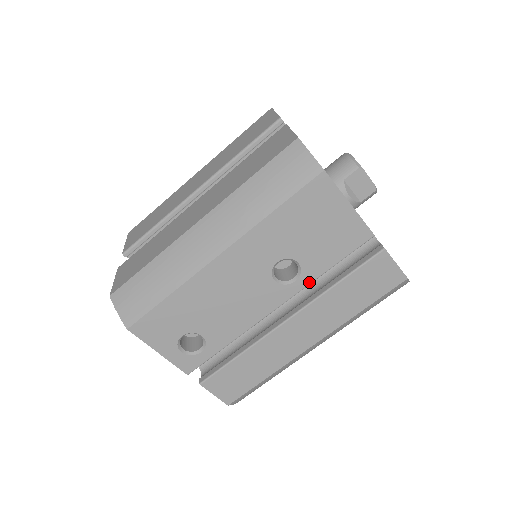
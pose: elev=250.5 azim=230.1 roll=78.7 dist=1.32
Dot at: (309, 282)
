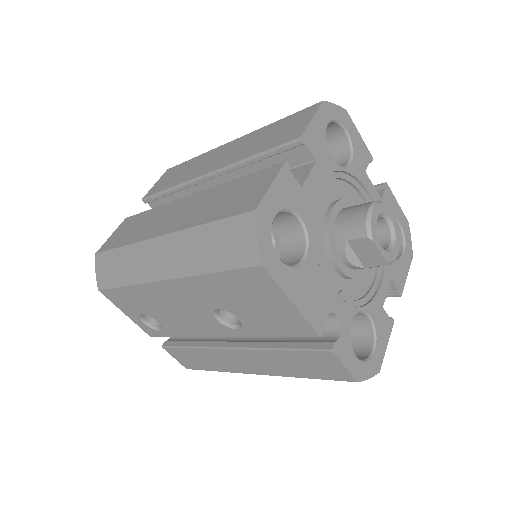
Dot at: (250, 336)
